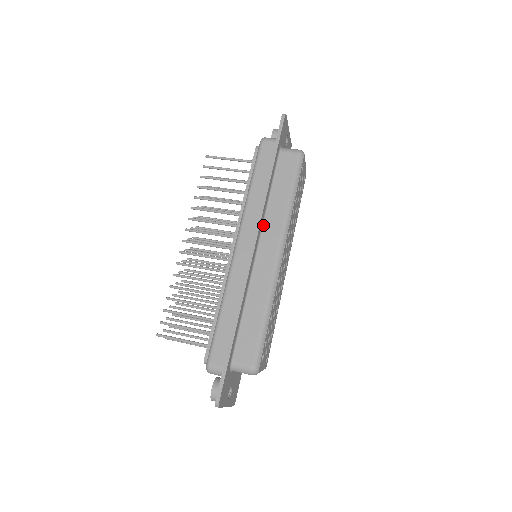
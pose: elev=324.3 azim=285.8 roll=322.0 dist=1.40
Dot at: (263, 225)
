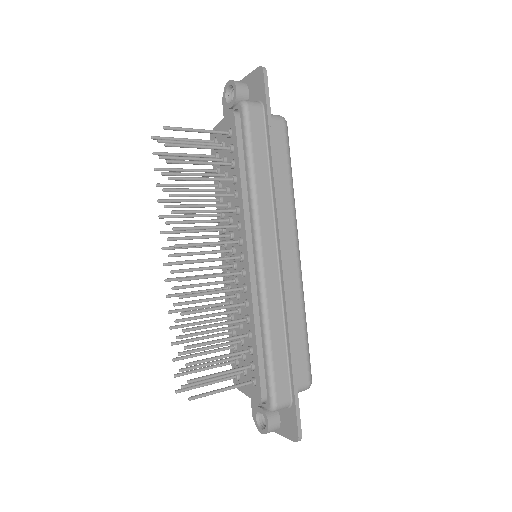
Dot at: occluded
